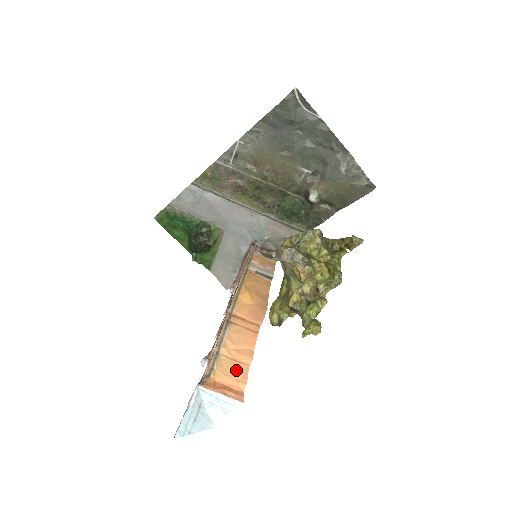
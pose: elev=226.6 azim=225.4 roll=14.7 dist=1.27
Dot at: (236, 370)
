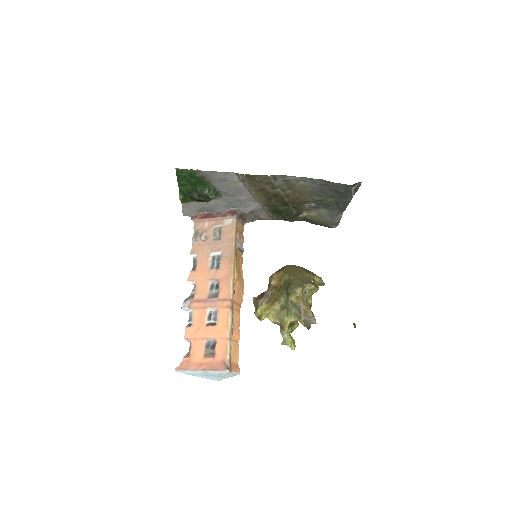
Dot at: (236, 349)
